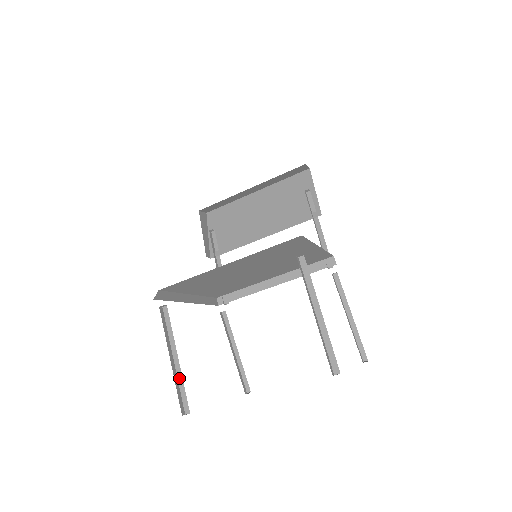
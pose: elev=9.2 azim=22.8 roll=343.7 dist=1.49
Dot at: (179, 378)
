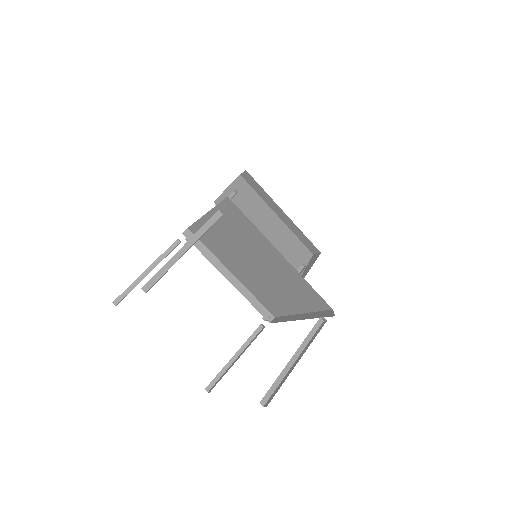
Dot at: (170, 263)
